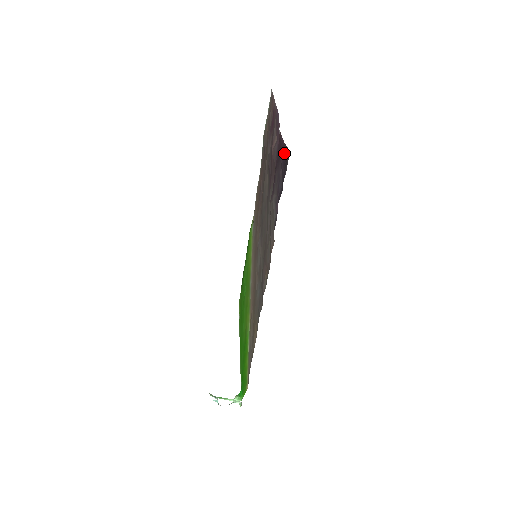
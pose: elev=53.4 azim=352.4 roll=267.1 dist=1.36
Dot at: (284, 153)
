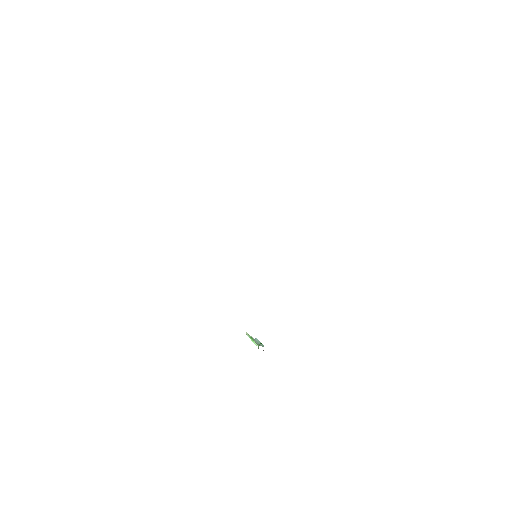
Dot at: occluded
